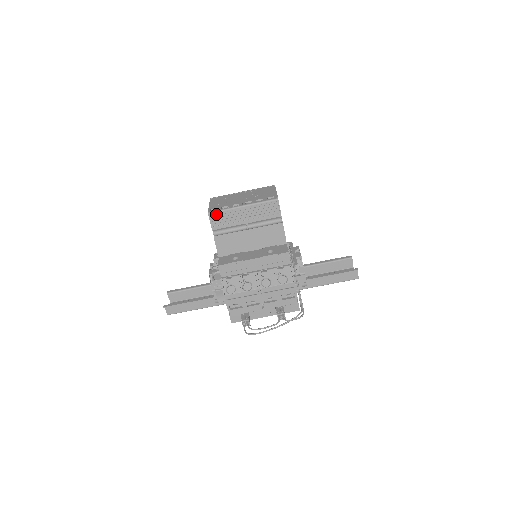
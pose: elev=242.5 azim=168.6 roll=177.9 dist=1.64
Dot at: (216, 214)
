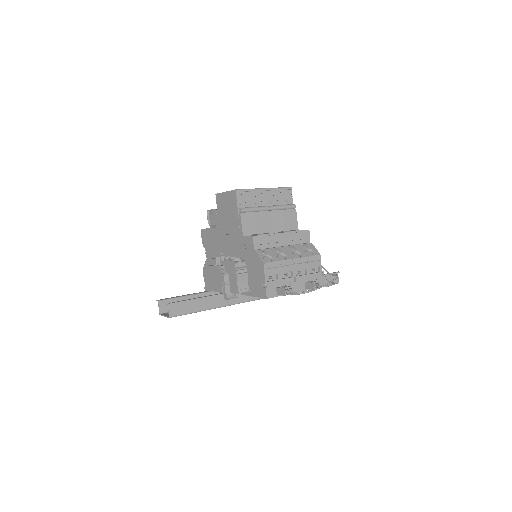
Dot at: (242, 192)
